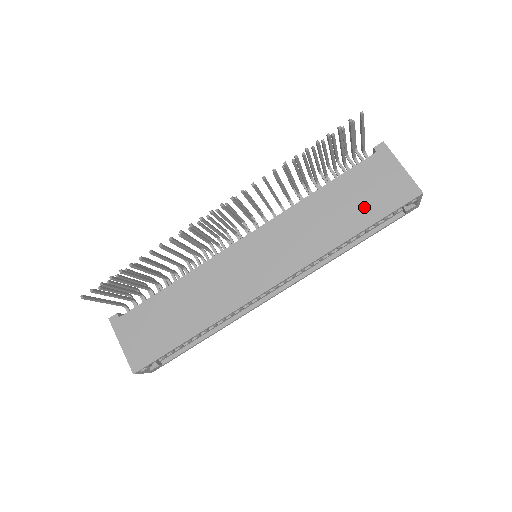
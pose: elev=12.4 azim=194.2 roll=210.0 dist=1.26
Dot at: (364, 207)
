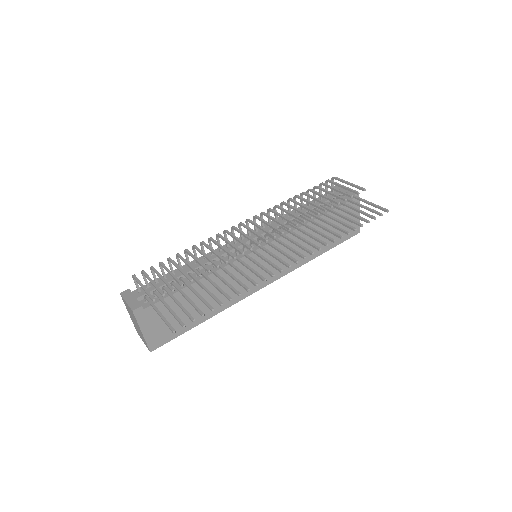
Dot at: (333, 236)
